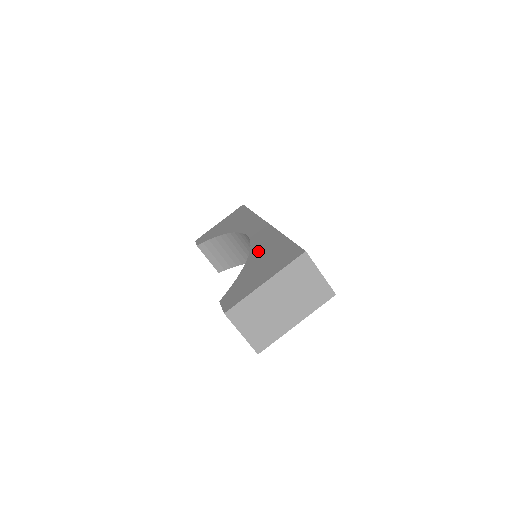
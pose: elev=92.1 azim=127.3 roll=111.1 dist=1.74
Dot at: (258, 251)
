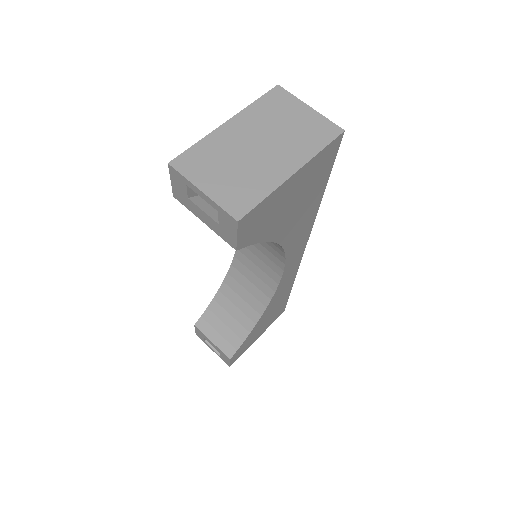
Dot at: occluded
